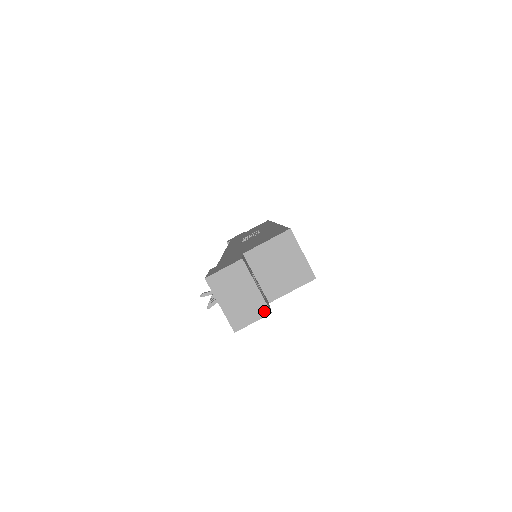
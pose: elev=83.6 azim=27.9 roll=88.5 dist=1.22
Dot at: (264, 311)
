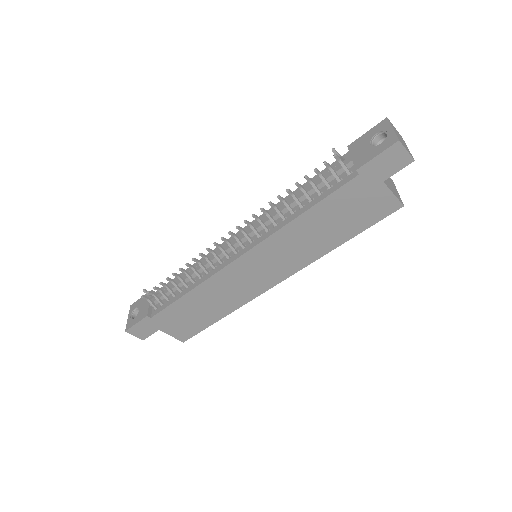
Dot at: (412, 156)
